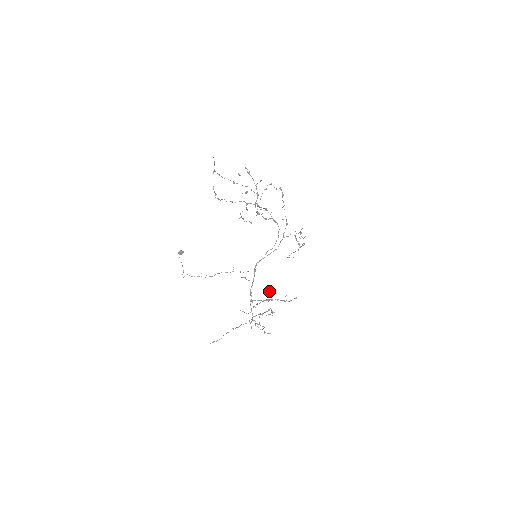
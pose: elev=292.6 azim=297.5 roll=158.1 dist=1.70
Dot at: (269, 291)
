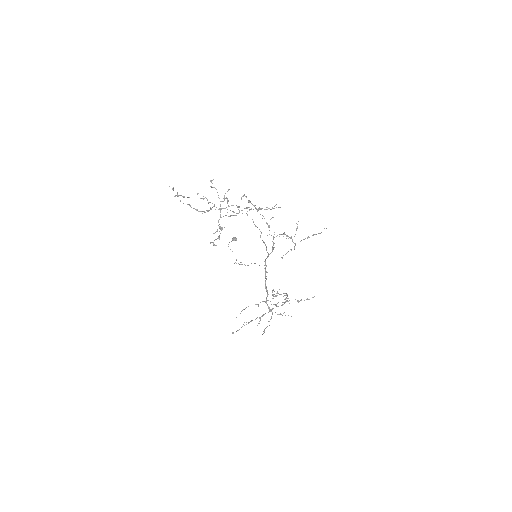
Dot at: (273, 289)
